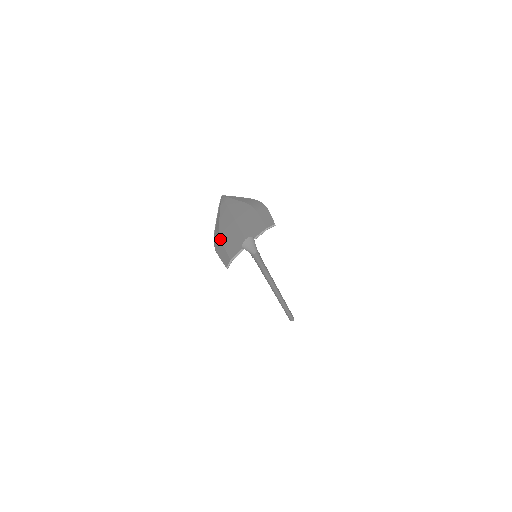
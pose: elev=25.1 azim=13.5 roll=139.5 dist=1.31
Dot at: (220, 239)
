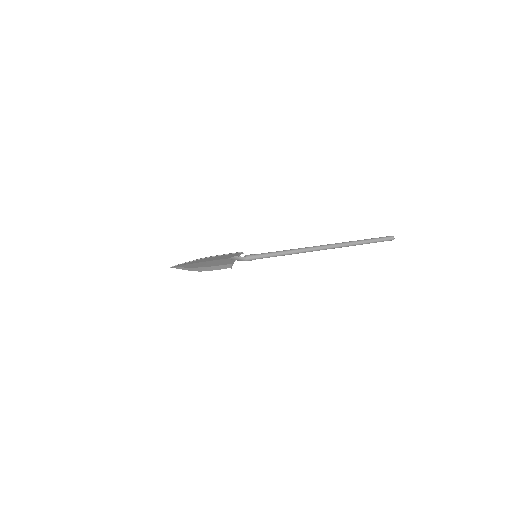
Dot at: (204, 267)
